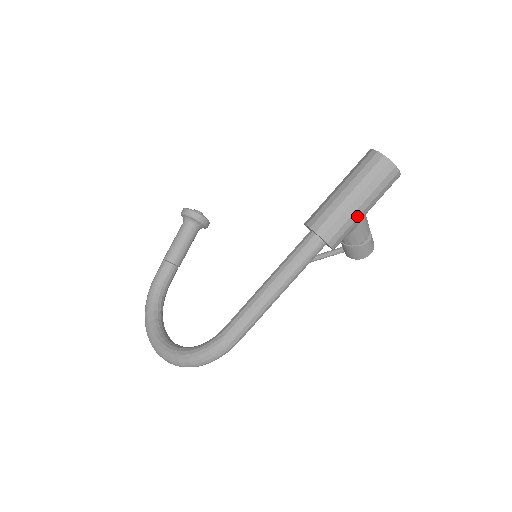
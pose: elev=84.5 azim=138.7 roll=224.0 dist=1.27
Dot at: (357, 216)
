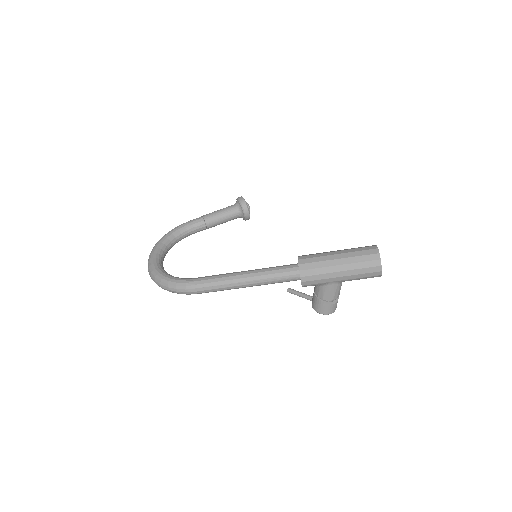
Dot at: (332, 276)
